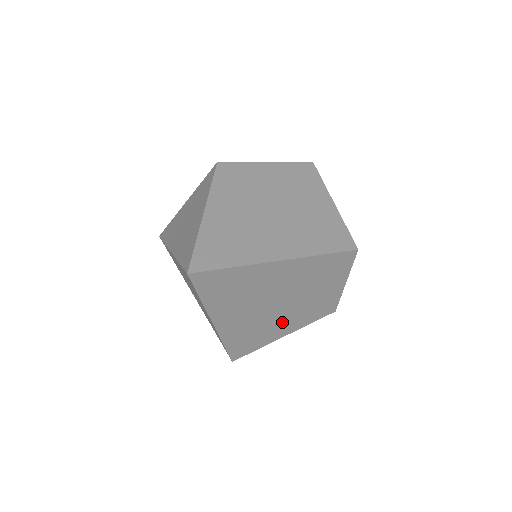
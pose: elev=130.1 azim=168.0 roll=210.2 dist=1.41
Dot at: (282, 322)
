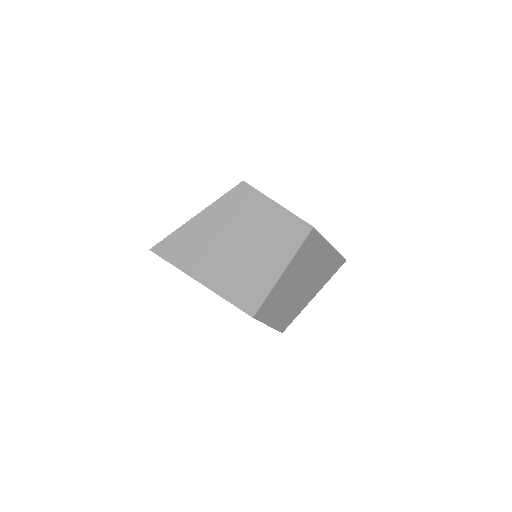
Dot at: occluded
